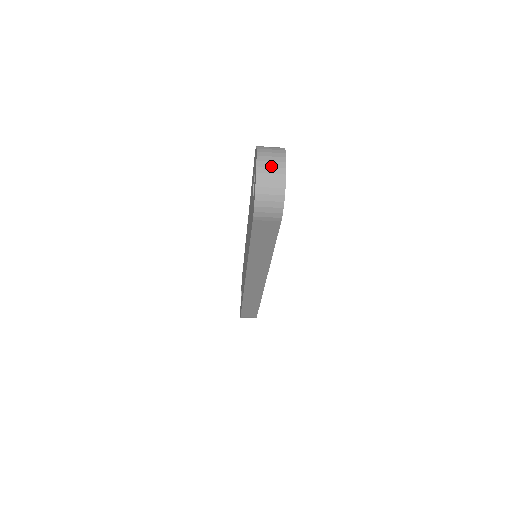
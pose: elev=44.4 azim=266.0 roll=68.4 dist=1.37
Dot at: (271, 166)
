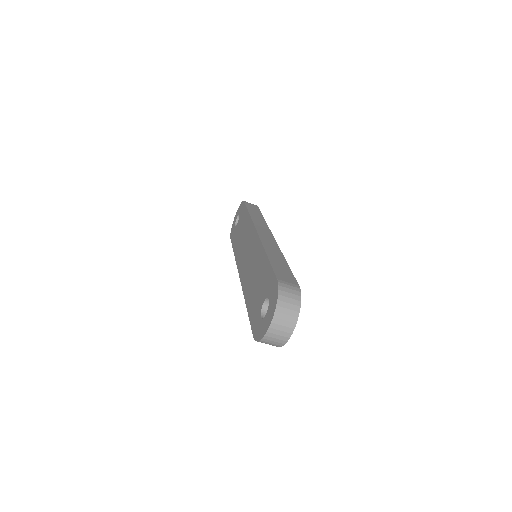
Dot at: (281, 330)
